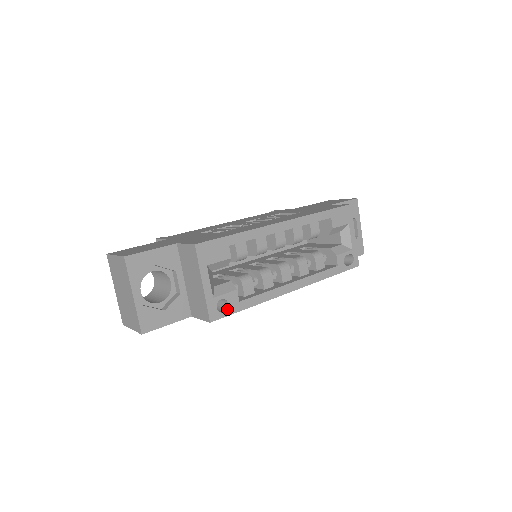
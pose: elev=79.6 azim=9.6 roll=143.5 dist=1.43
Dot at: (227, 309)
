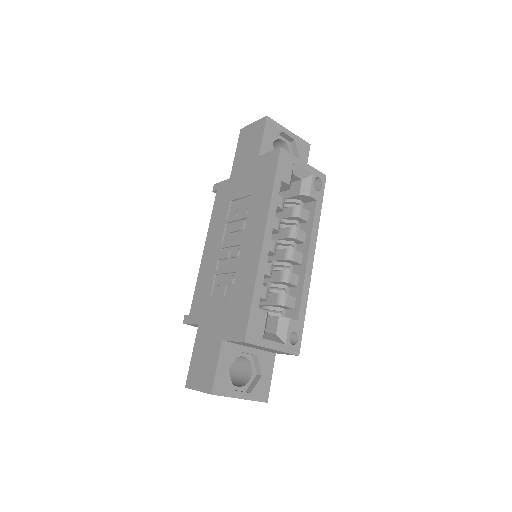
Dot at: (298, 335)
